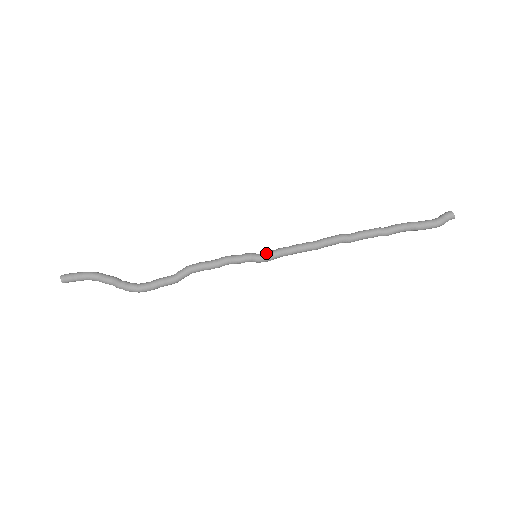
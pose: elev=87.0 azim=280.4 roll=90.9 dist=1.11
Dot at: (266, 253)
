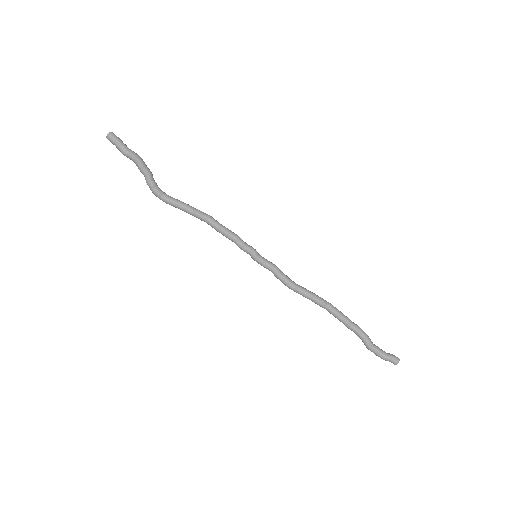
Dot at: (263, 262)
